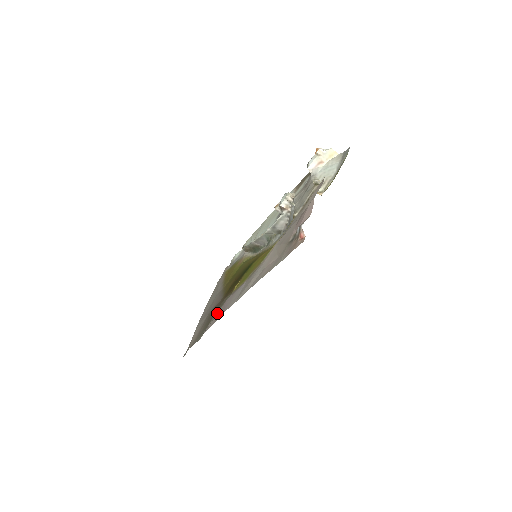
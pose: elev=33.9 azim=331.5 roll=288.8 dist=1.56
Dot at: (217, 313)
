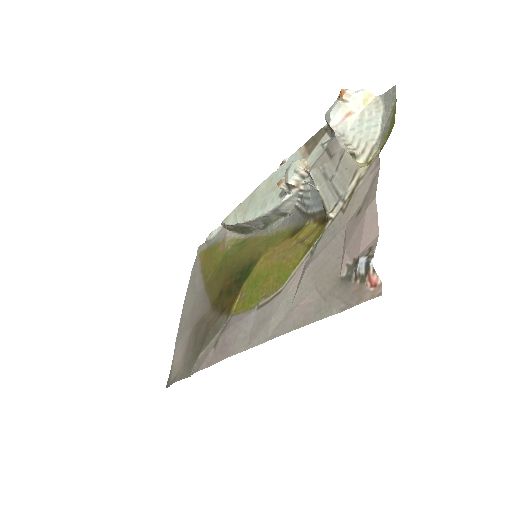
Dot at: (211, 343)
